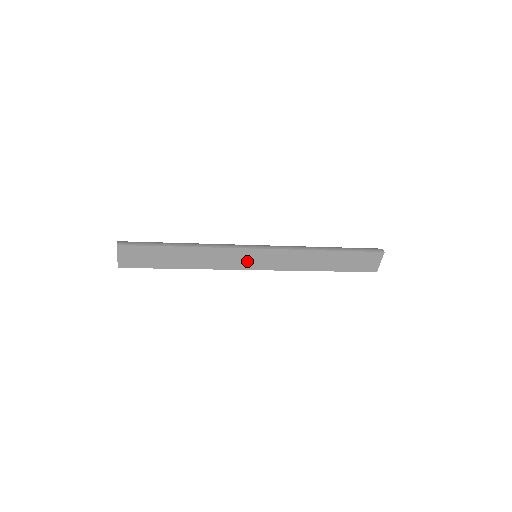
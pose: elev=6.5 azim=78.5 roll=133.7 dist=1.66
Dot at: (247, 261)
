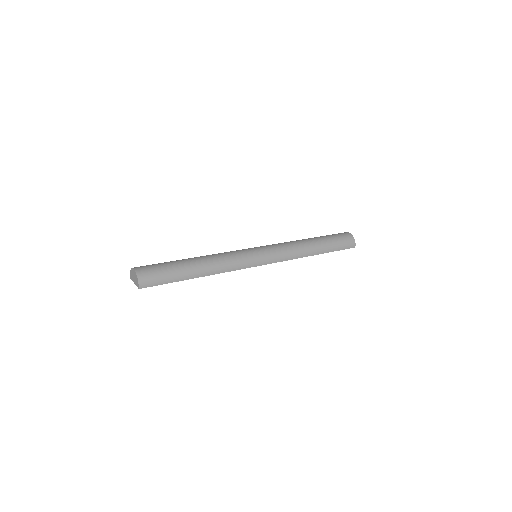
Dot at: occluded
